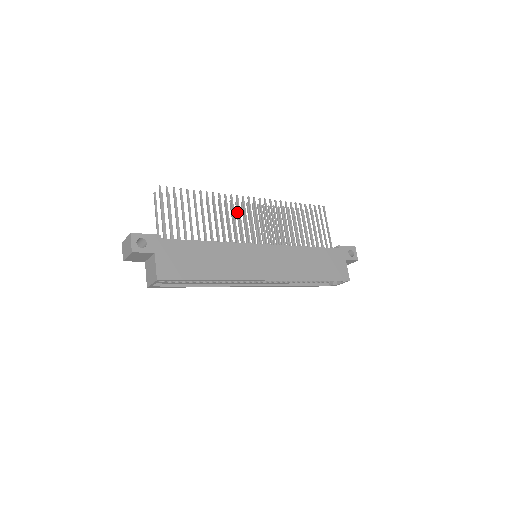
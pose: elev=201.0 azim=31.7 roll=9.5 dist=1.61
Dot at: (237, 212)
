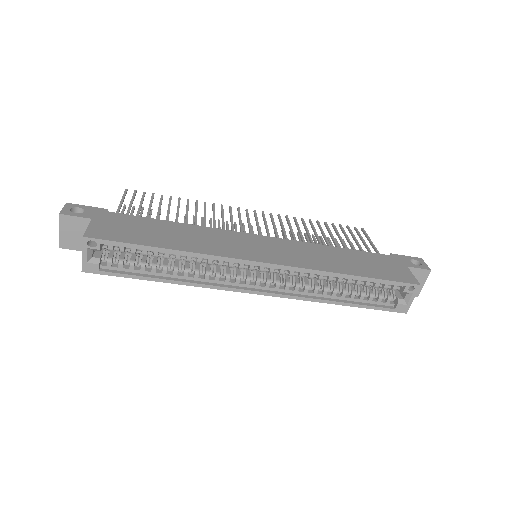
Dot at: (235, 229)
